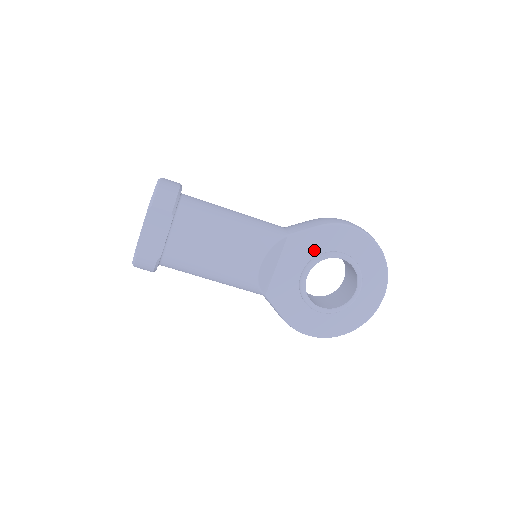
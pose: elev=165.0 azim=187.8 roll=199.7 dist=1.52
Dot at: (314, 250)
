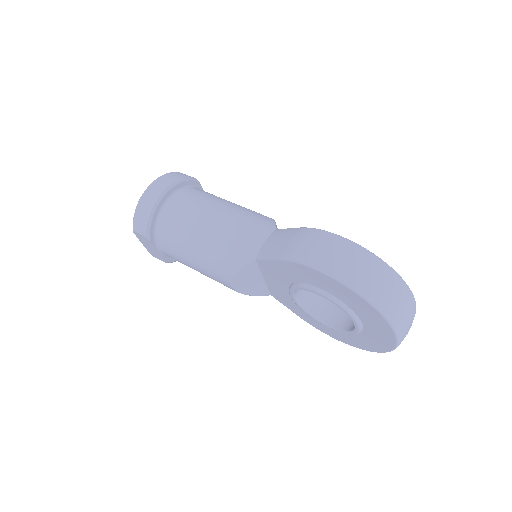
Dot at: (288, 277)
